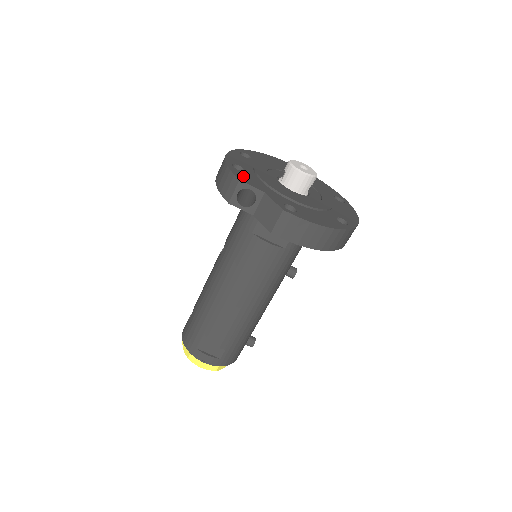
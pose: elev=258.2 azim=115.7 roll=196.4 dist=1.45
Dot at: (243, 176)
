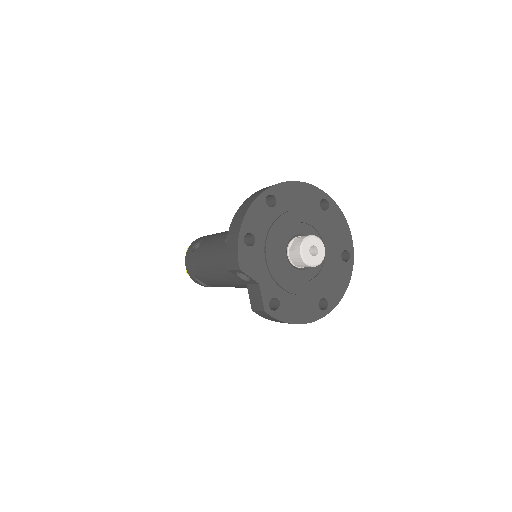
Dot at: (248, 258)
